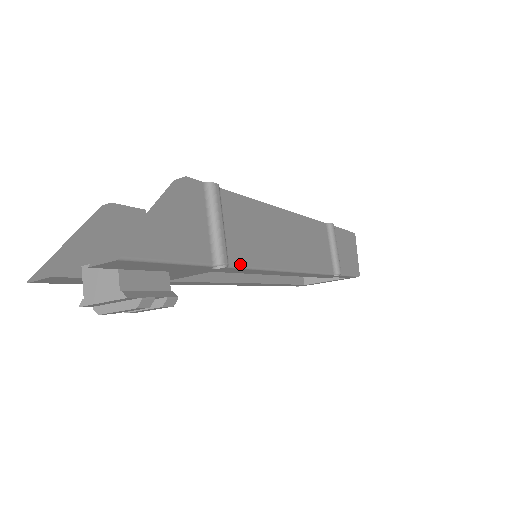
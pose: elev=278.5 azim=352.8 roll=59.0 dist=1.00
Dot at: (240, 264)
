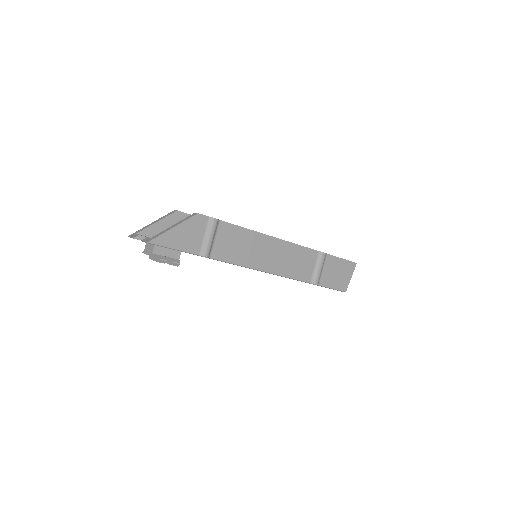
Dot at: (219, 259)
